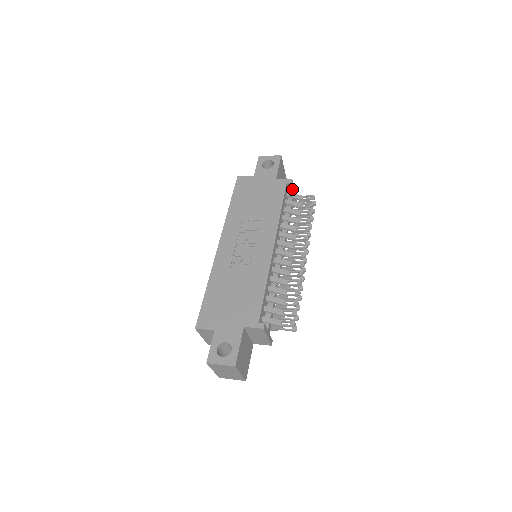
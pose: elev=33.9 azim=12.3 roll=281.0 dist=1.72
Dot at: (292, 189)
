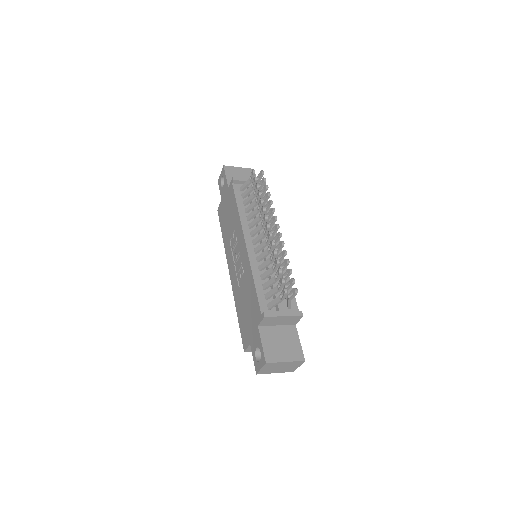
Dot at: (242, 181)
